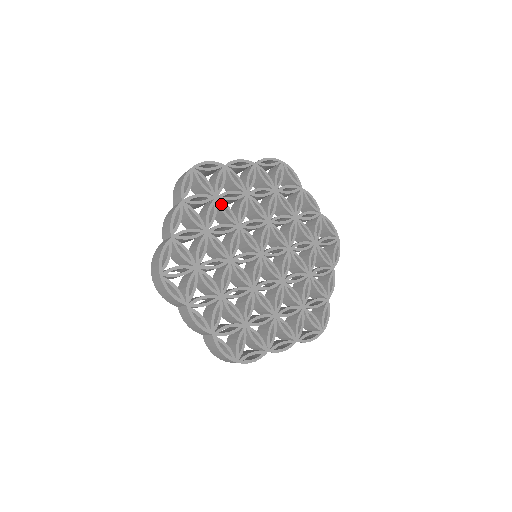
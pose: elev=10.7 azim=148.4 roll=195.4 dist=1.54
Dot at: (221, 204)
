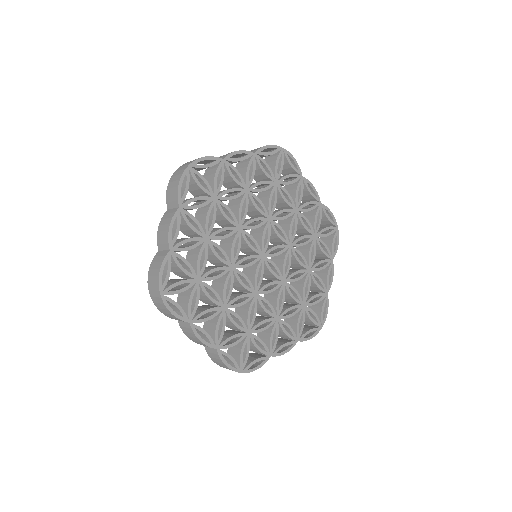
Dot at: (220, 205)
